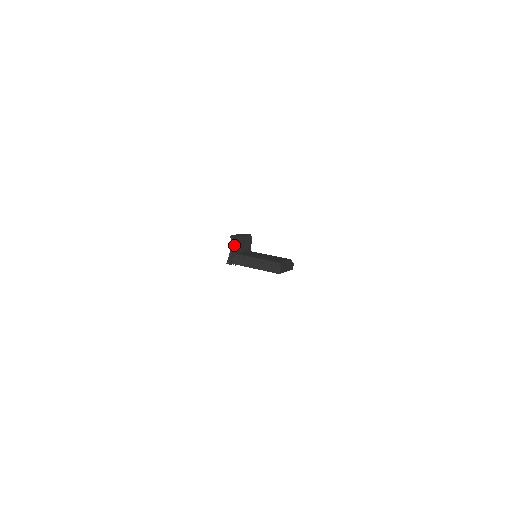
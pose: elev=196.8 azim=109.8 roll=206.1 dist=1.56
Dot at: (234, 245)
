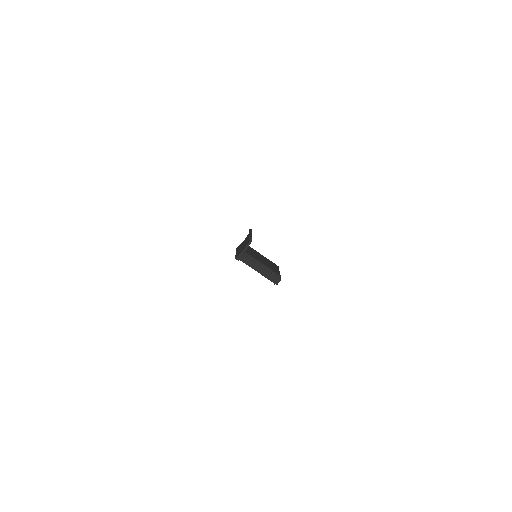
Dot at: occluded
